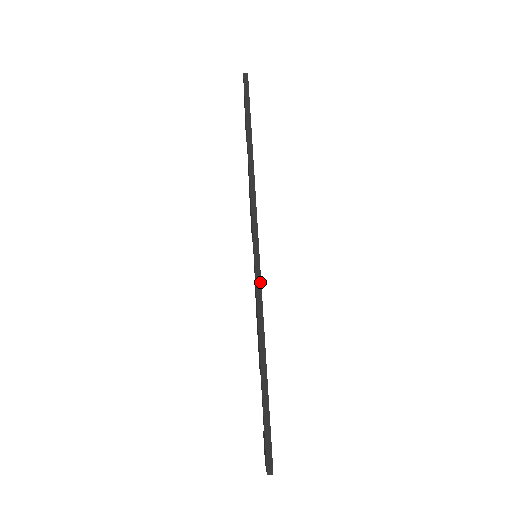
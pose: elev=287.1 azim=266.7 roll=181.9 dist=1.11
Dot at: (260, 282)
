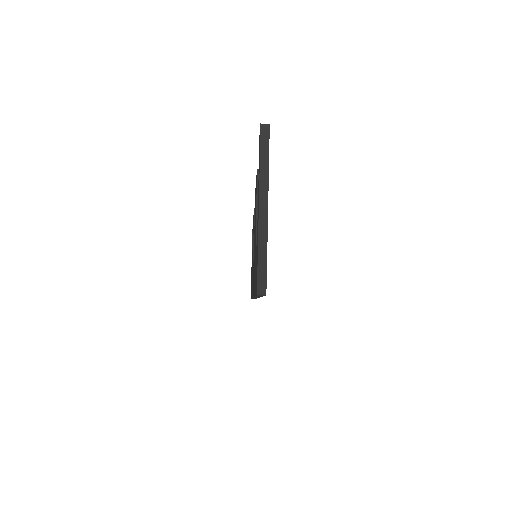
Dot at: occluded
